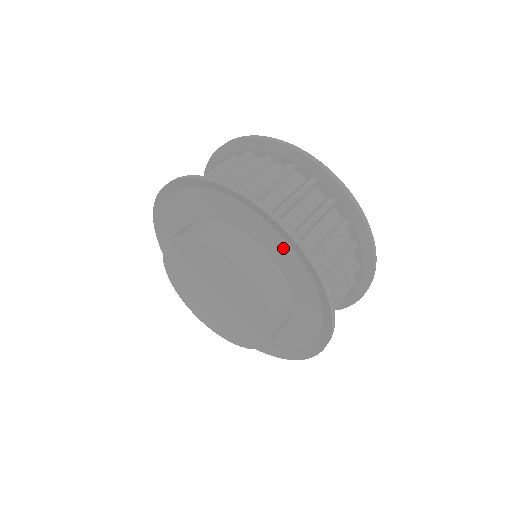
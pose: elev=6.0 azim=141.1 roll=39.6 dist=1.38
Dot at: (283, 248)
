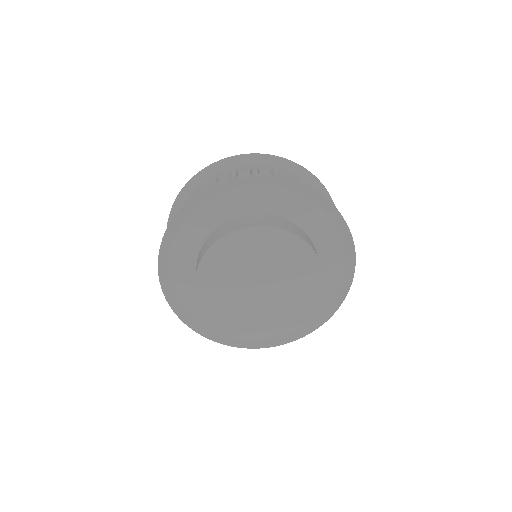
Dot at: (336, 250)
